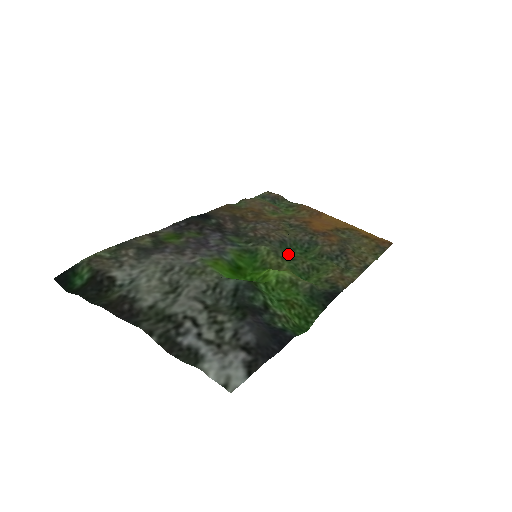
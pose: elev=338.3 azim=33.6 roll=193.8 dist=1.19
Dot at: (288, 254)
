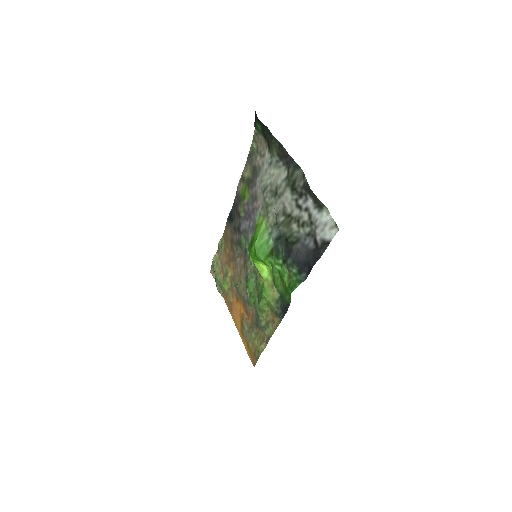
Dot at: (252, 282)
